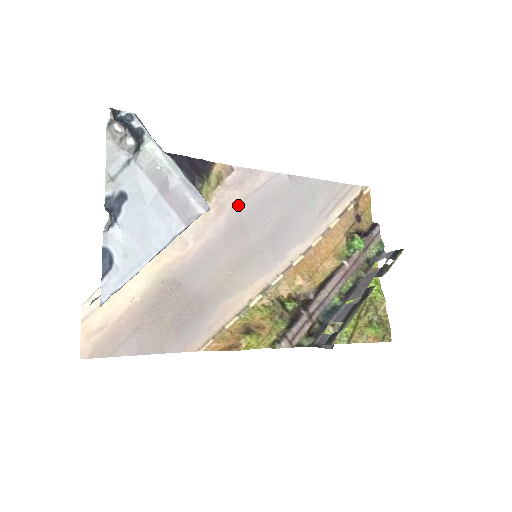
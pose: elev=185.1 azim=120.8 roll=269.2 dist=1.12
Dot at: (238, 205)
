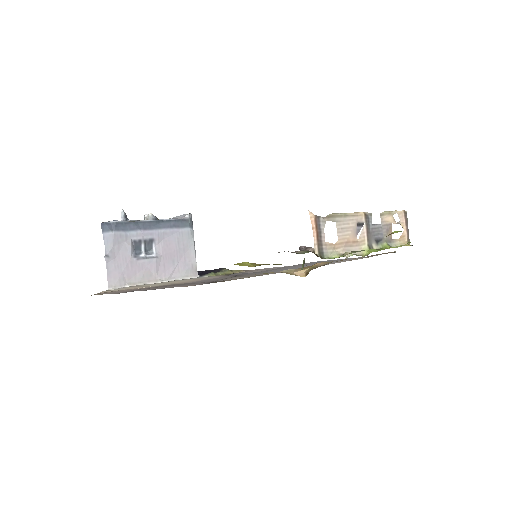
Dot at: occluded
